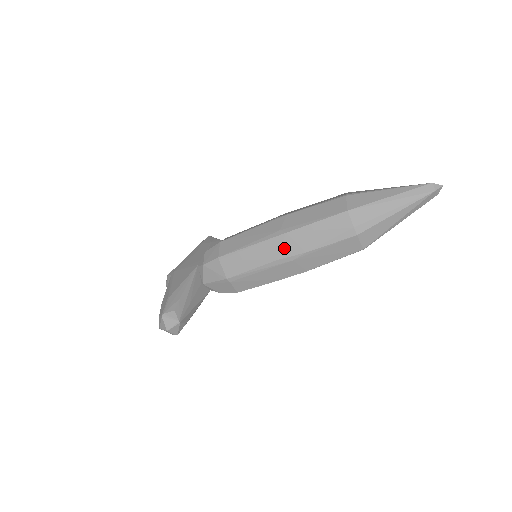
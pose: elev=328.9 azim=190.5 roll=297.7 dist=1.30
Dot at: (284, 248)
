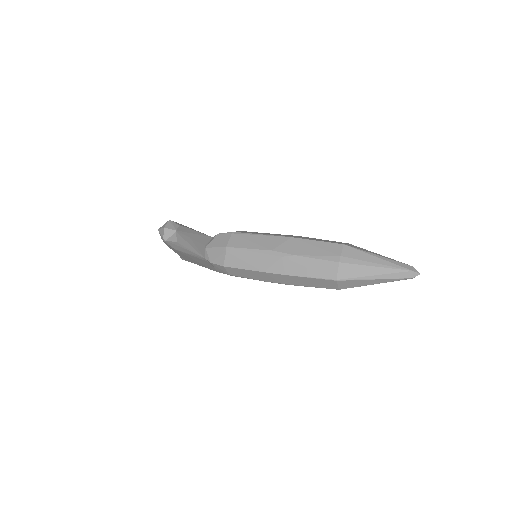
Dot at: (283, 245)
